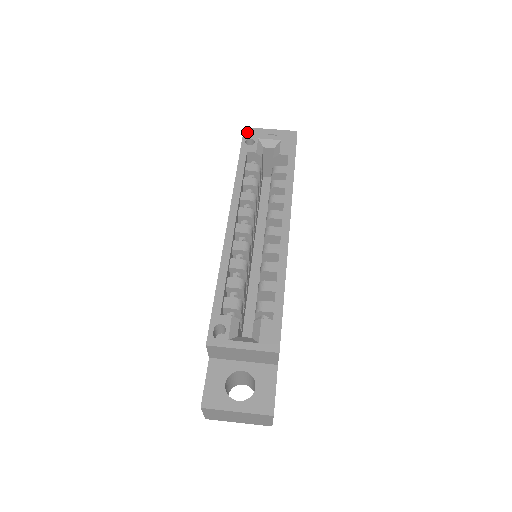
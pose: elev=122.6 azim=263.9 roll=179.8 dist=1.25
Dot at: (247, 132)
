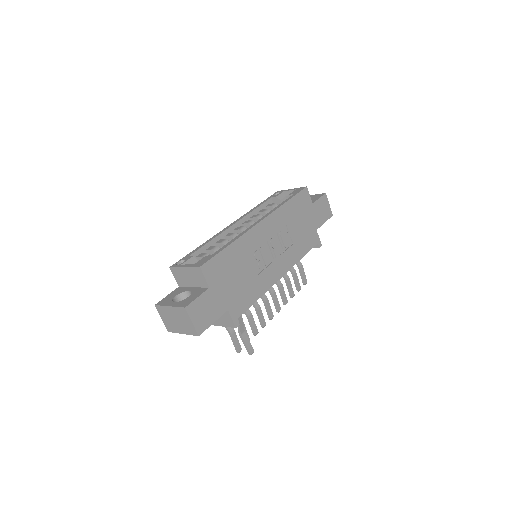
Dot at: occluded
